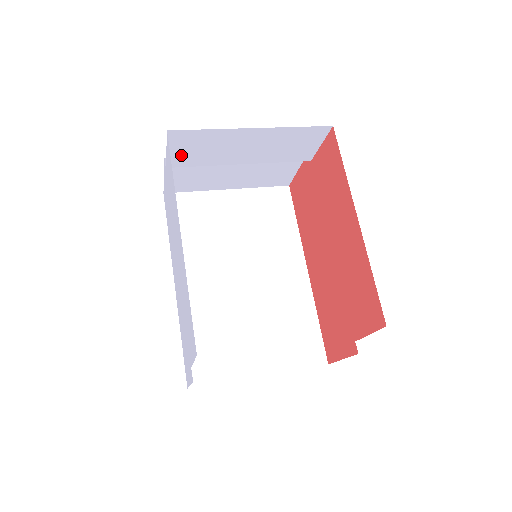
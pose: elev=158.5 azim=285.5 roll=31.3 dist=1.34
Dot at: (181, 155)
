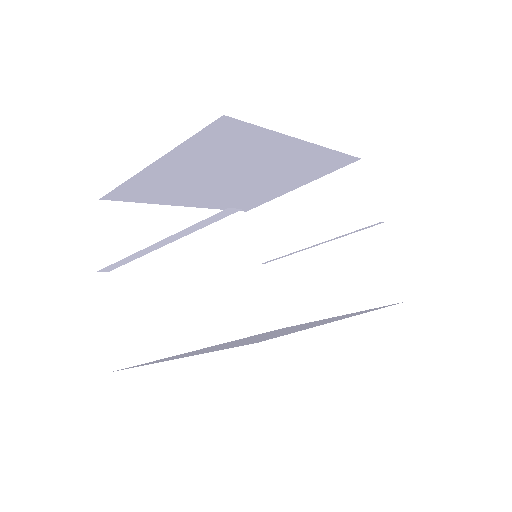
Dot at: (264, 242)
